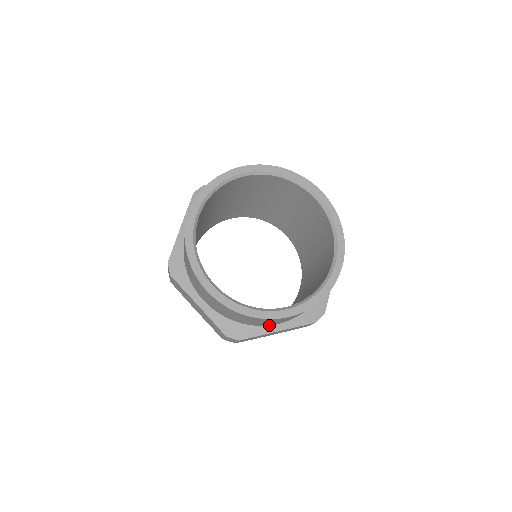
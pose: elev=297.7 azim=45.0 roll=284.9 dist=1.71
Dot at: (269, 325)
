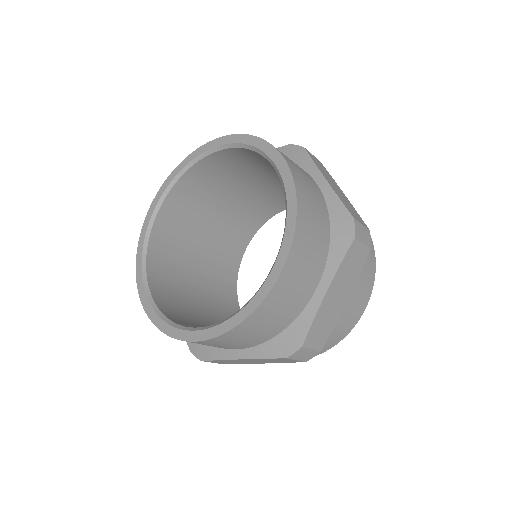
Dot at: (310, 298)
